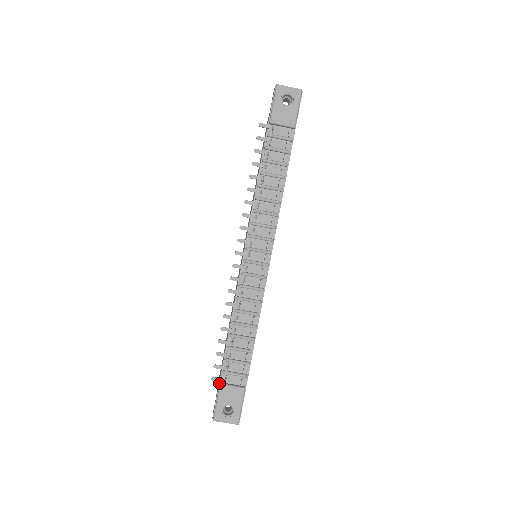
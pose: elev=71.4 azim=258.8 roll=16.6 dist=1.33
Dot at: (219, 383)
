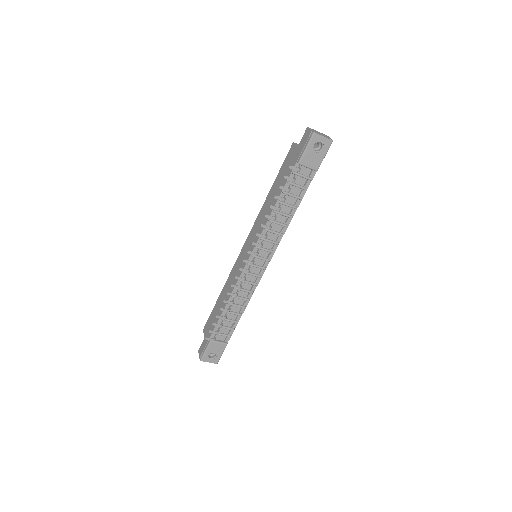
Dot at: occluded
